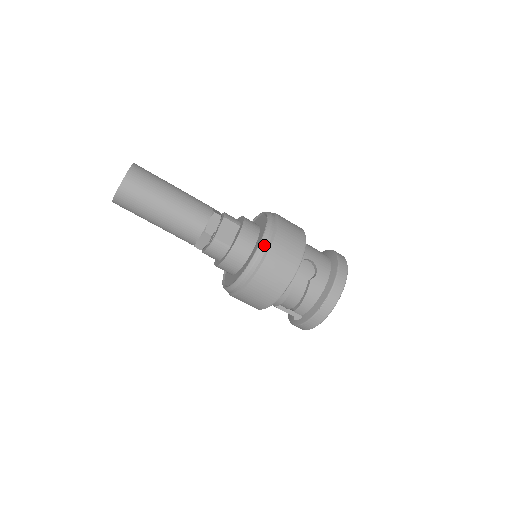
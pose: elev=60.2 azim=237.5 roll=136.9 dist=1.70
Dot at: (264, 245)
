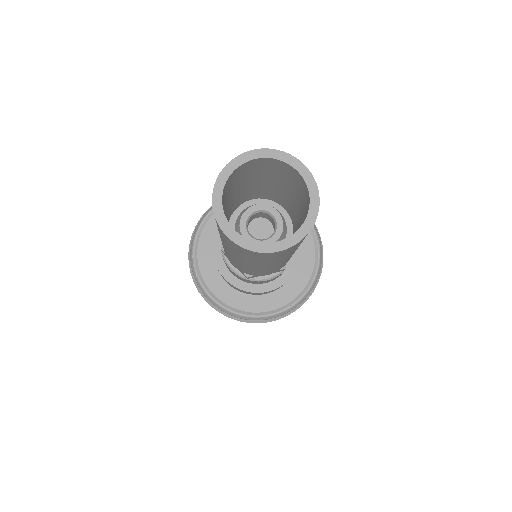
Dot at: (318, 279)
